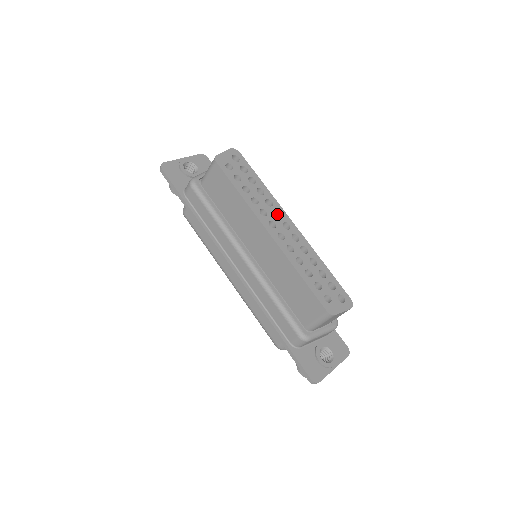
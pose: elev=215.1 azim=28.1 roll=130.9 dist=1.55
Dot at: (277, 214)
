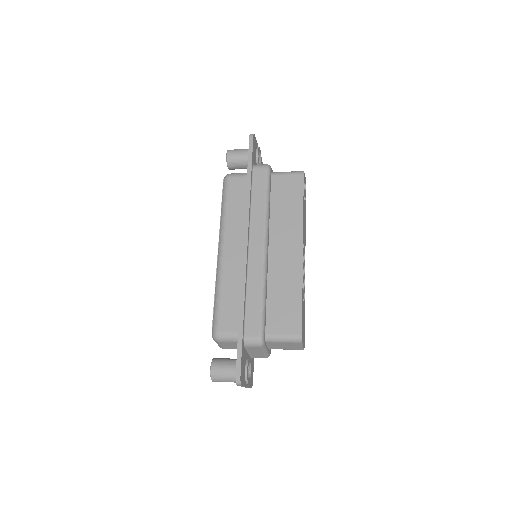
Dot at: occluded
